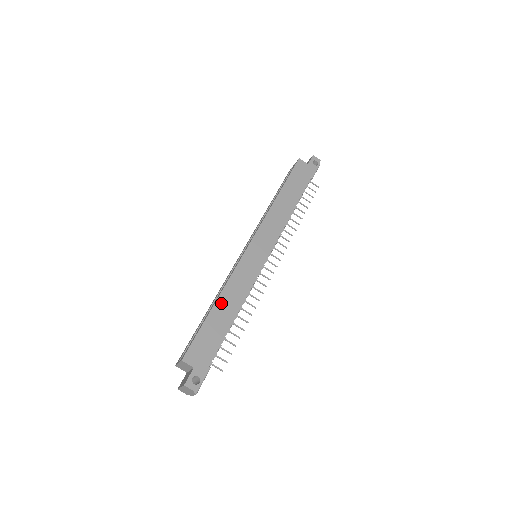
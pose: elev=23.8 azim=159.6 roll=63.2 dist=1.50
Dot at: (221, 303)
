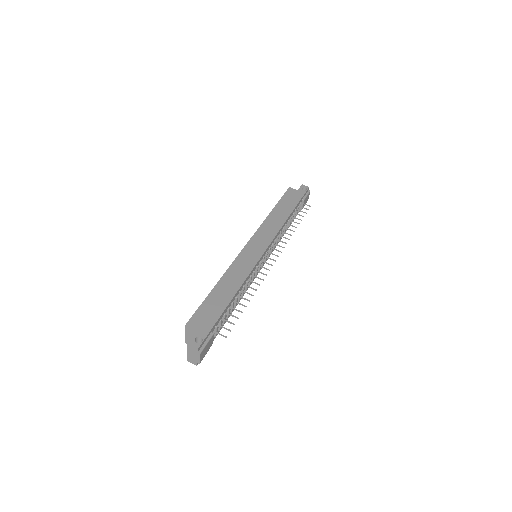
Dot at: (222, 284)
